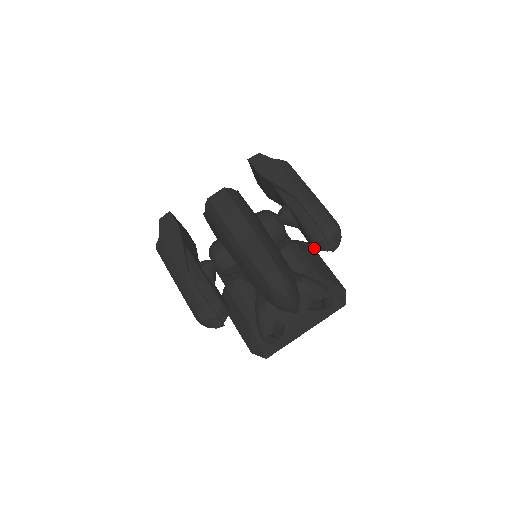
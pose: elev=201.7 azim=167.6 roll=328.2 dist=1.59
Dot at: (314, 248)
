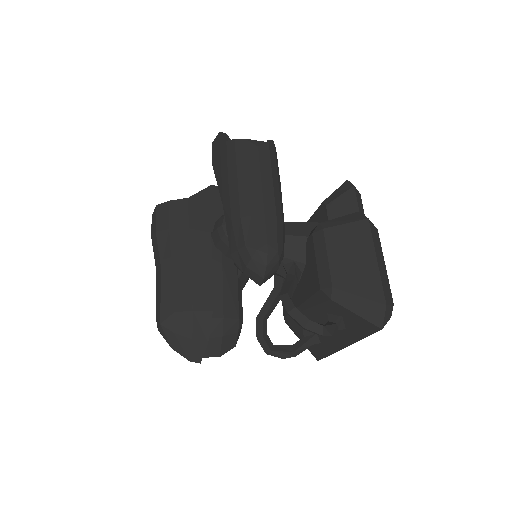
Dot at: occluded
